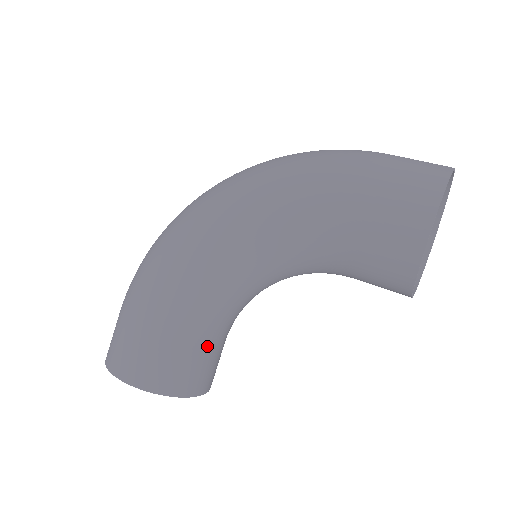
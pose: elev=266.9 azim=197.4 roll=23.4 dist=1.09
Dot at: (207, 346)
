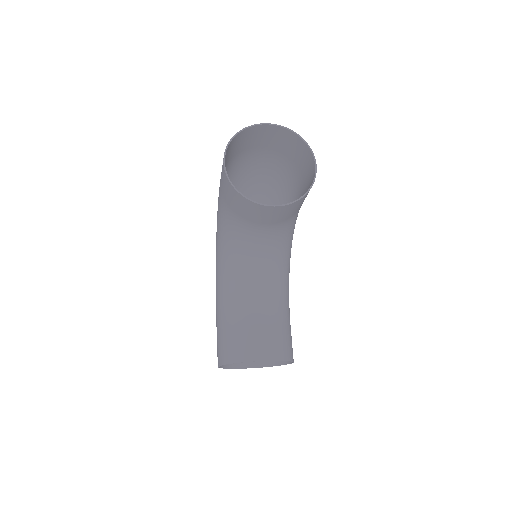
Dot at: (246, 324)
